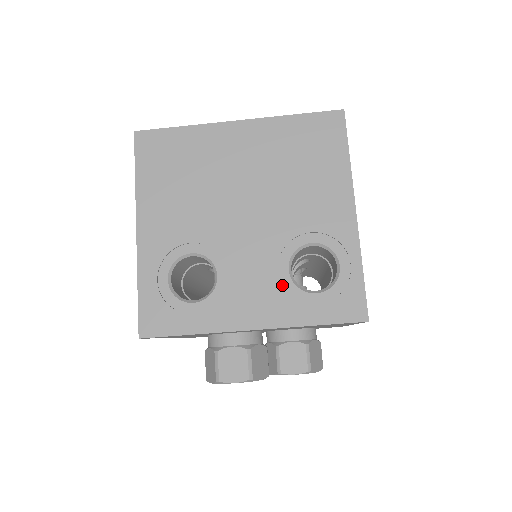
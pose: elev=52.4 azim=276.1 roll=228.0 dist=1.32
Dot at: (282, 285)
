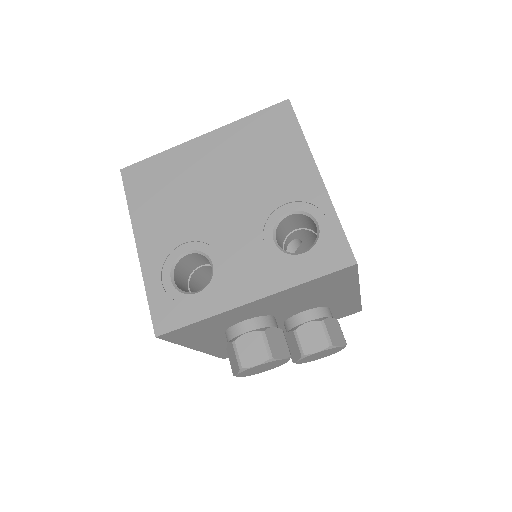
Dot at: (271, 255)
